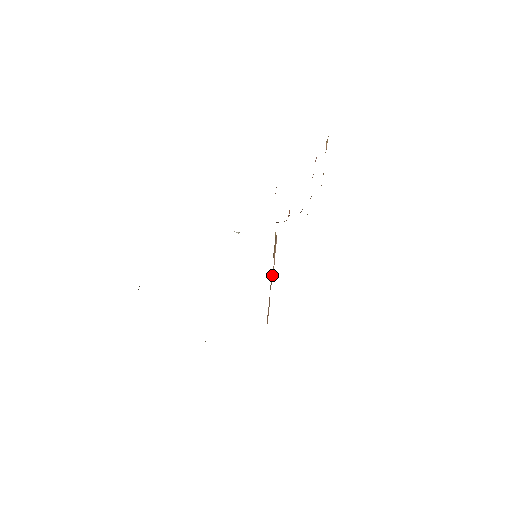
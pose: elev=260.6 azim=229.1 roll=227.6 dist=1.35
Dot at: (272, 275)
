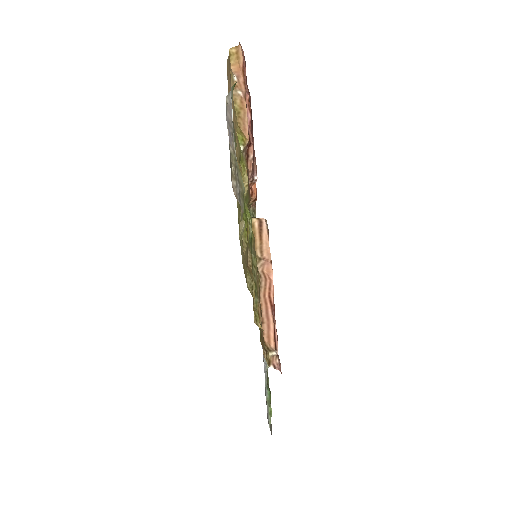
Dot at: (269, 274)
